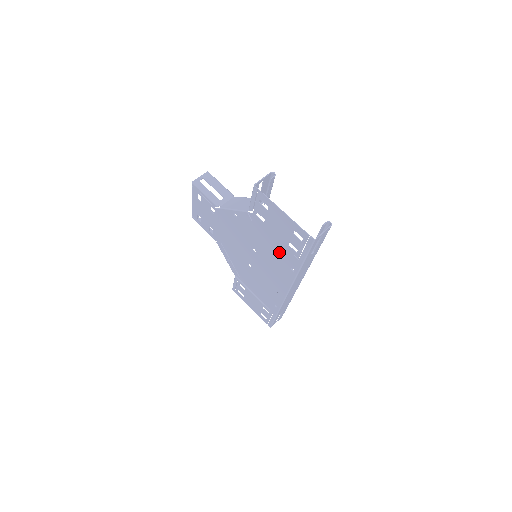
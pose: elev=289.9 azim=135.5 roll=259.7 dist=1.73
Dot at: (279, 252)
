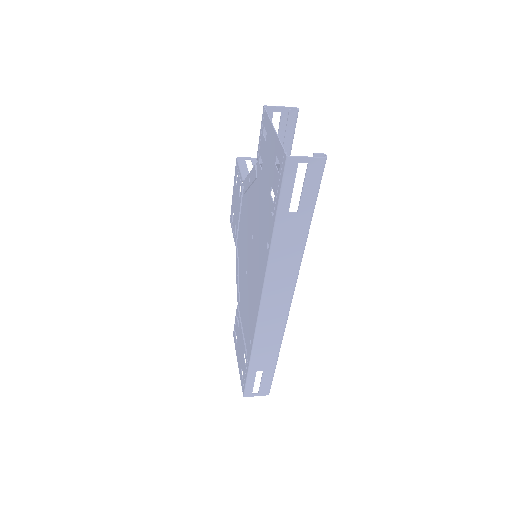
Dot at: (265, 219)
